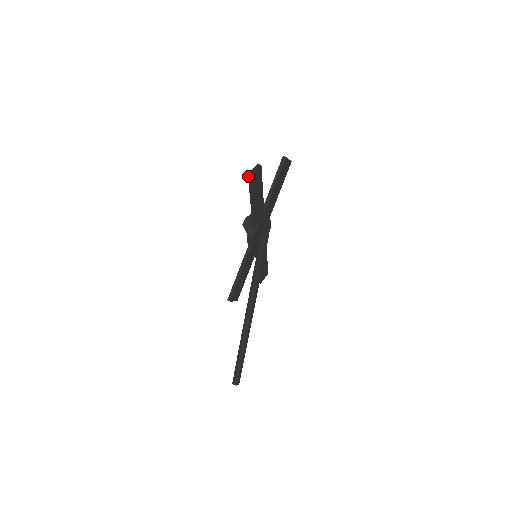
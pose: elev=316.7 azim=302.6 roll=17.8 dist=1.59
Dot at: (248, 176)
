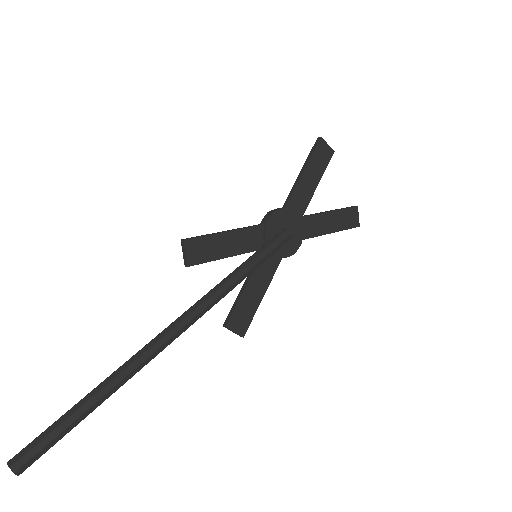
Dot at: (317, 140)
